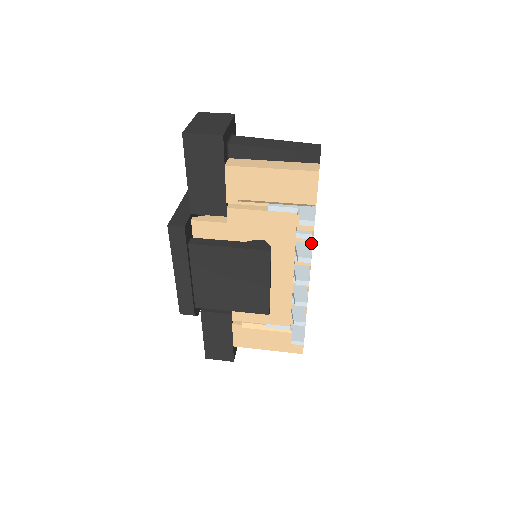
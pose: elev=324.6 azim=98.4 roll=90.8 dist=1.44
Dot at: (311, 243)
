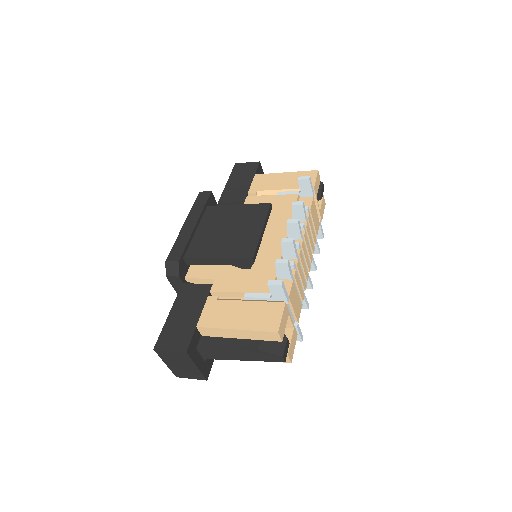
Dot at: (307, 226)
